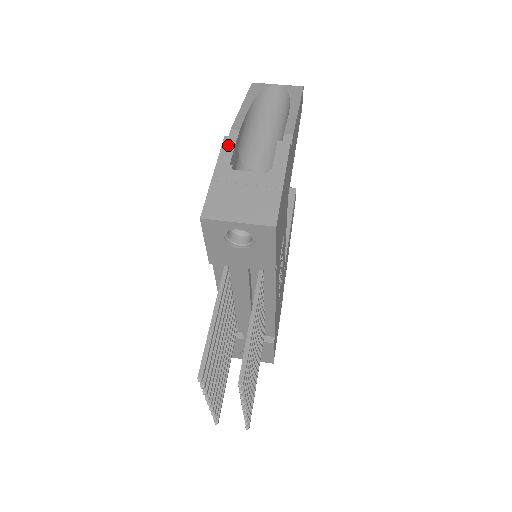
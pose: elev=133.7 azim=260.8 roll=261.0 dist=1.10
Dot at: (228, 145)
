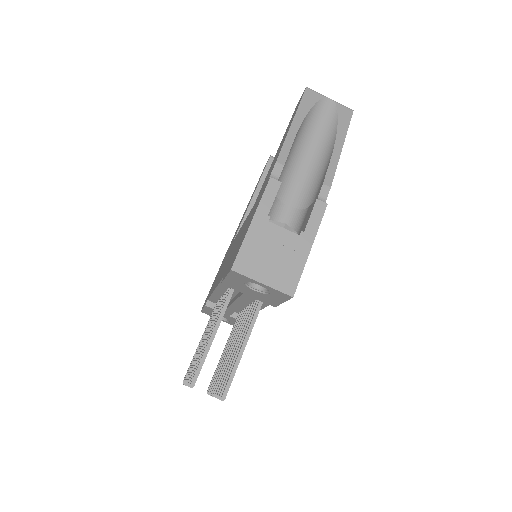
Dot at: (271, 190)
